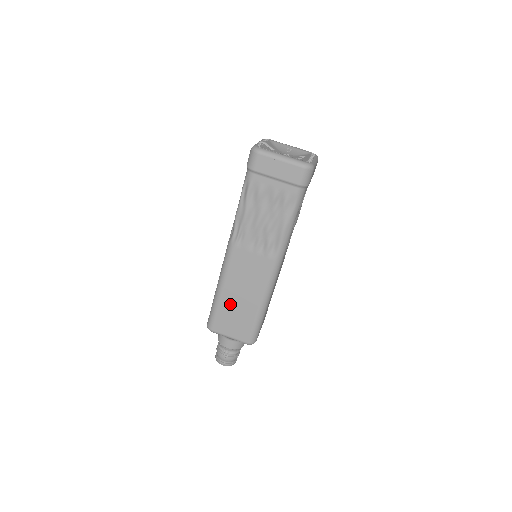
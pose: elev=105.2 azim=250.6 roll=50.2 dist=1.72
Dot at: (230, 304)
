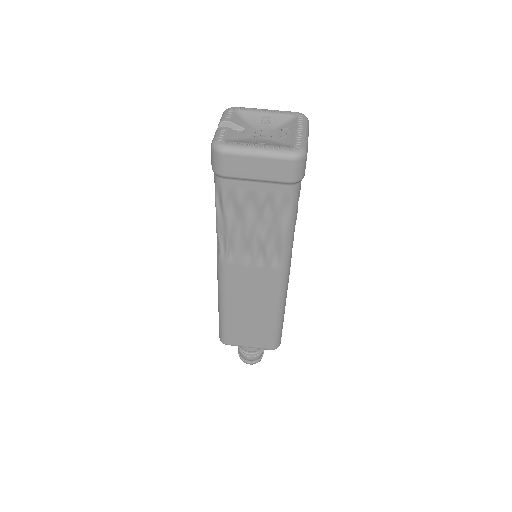
Dot at: (239, 319)
